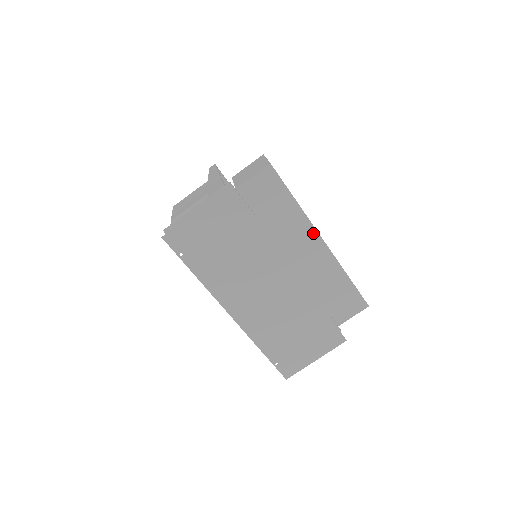
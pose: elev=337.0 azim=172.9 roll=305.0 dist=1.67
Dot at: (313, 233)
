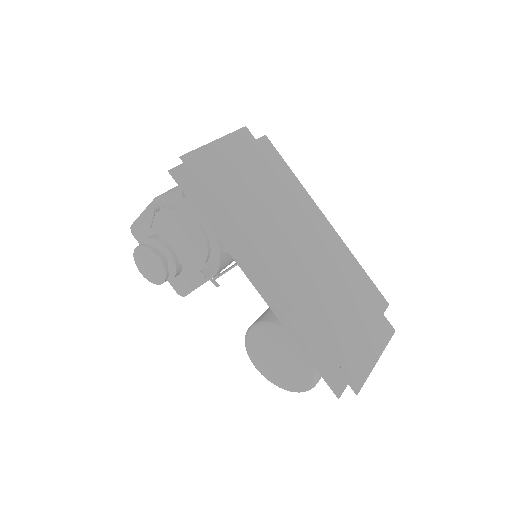
Dot at: (317, 211)
